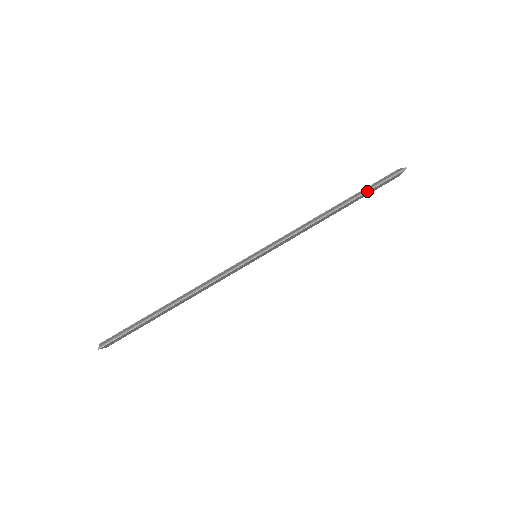
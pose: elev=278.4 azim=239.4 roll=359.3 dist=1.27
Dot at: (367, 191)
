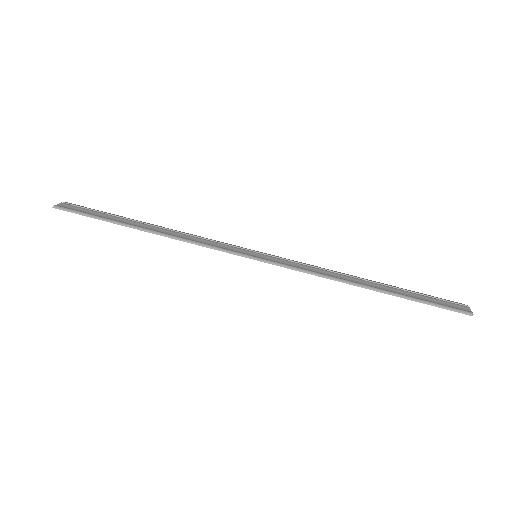
Dot at: (412, 299)
